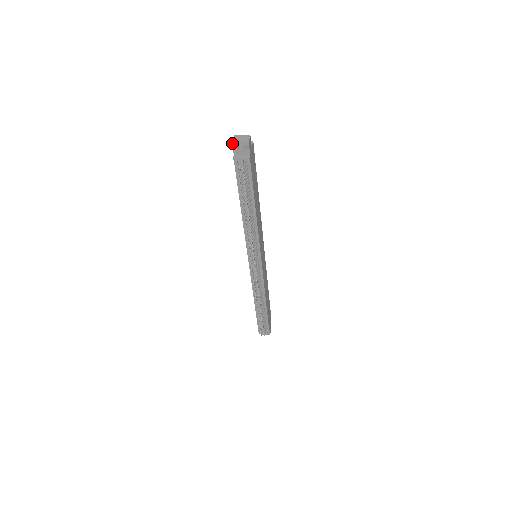
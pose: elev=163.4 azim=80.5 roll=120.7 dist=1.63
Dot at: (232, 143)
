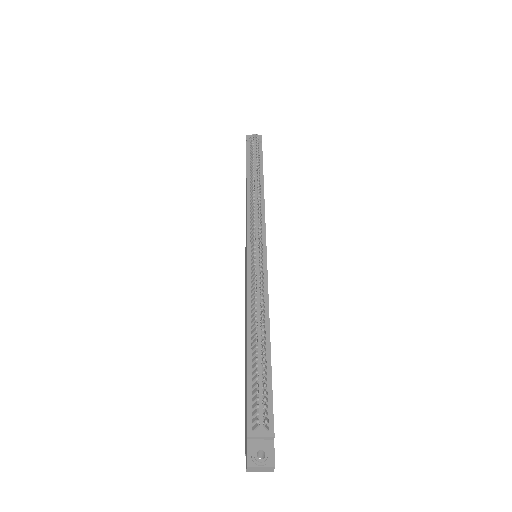
Dot at: (246, 136)
